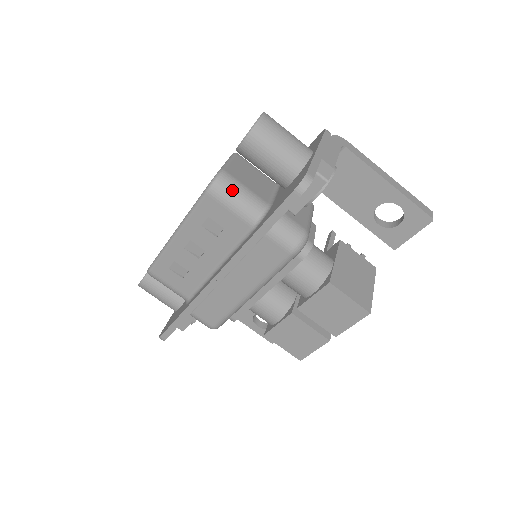
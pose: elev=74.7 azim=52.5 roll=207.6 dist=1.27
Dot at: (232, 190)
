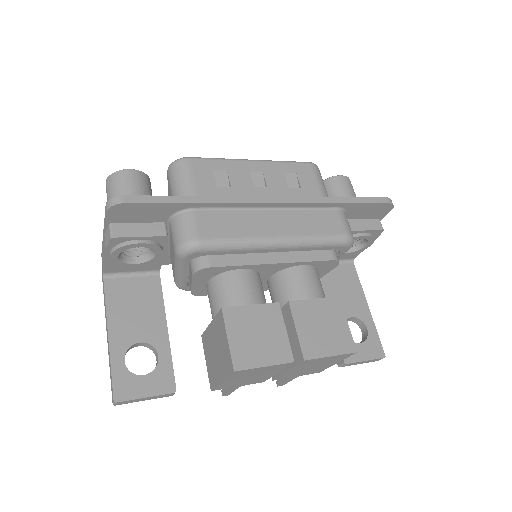
Dot at: occluded
